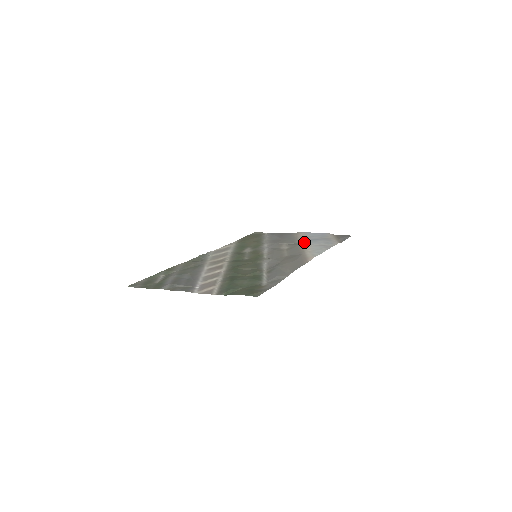
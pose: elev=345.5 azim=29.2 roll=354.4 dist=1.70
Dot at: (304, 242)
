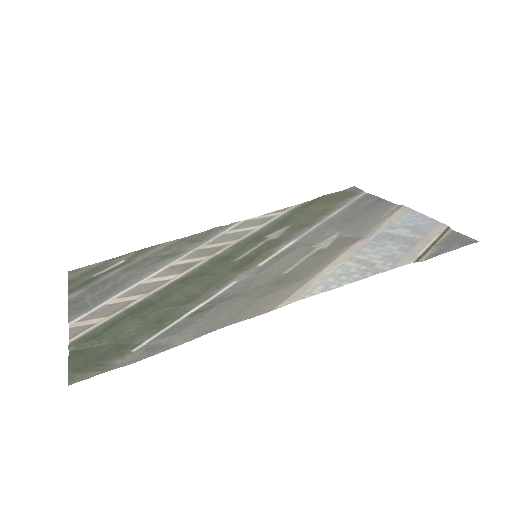
Dot at: (359, 242)
